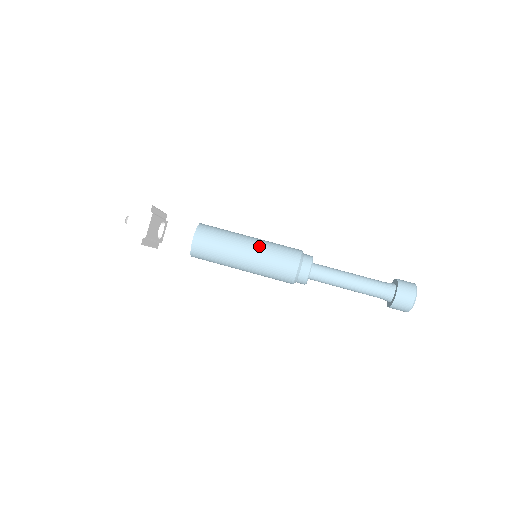
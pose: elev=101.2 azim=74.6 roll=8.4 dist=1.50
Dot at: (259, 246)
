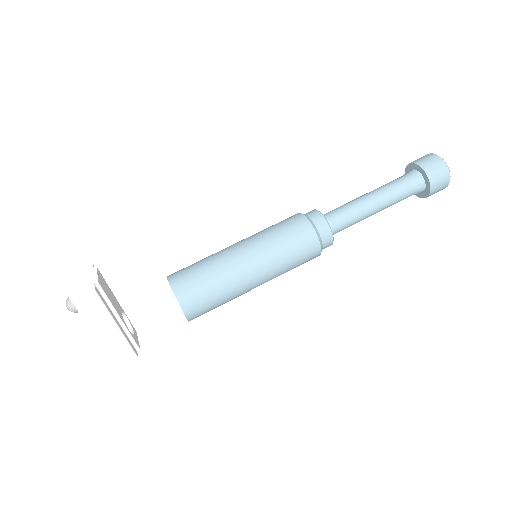
Dot at: occluded
